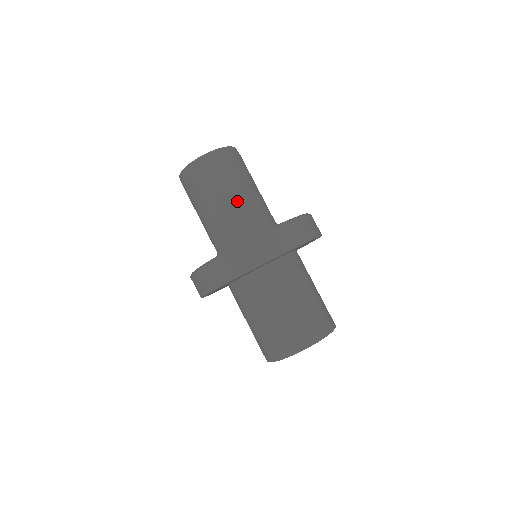
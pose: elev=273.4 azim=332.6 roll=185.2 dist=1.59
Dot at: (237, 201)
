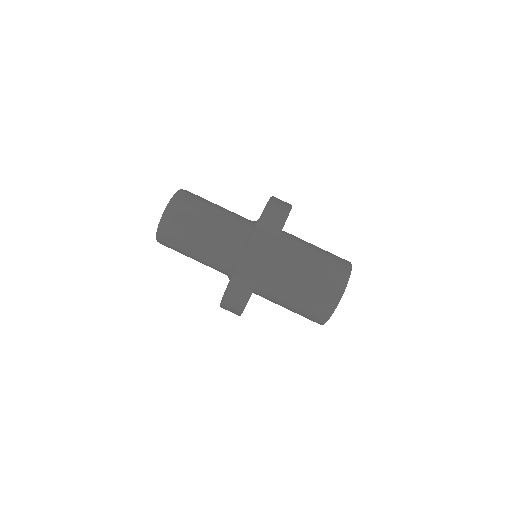
Dot at: (206, 244)
